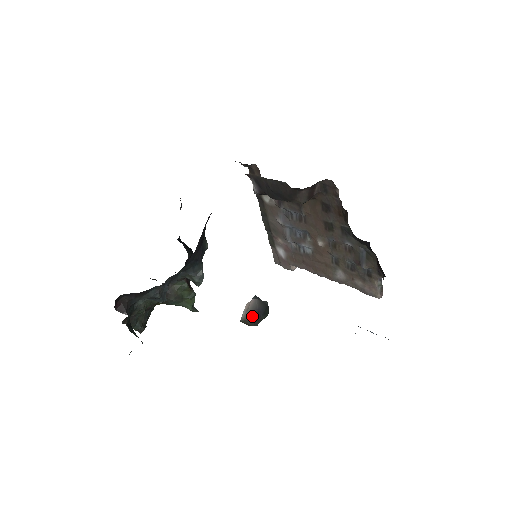
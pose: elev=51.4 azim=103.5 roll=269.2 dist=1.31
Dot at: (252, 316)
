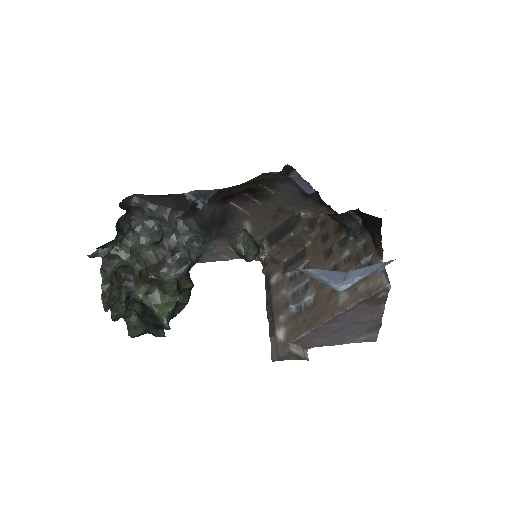
Dot at: (242, 229)
